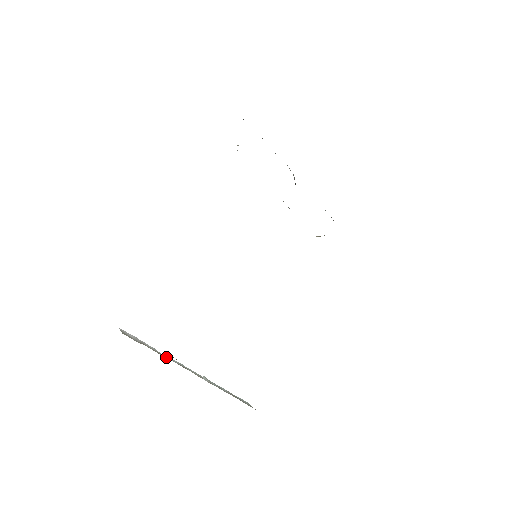
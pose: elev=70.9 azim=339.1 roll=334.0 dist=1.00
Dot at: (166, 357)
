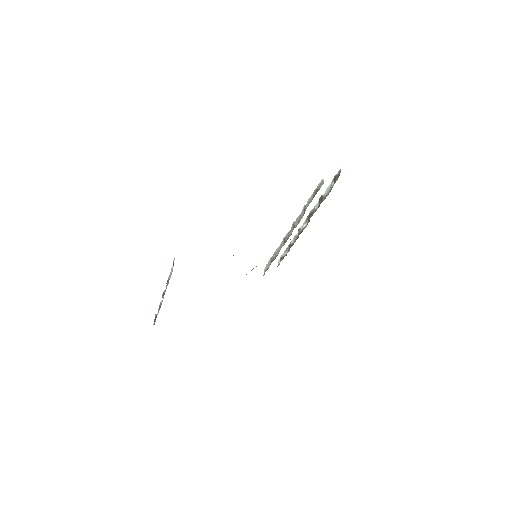
Dot at: (168, 283)
